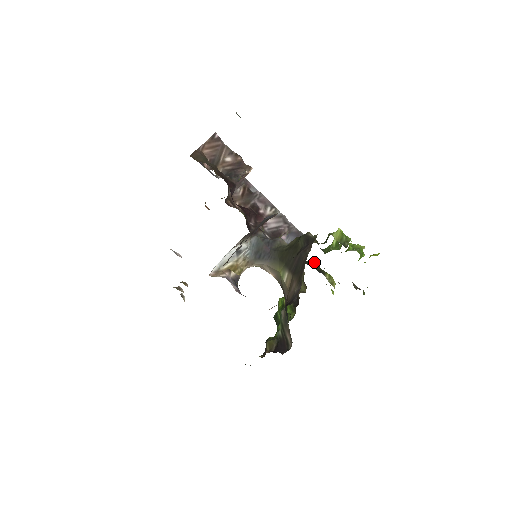
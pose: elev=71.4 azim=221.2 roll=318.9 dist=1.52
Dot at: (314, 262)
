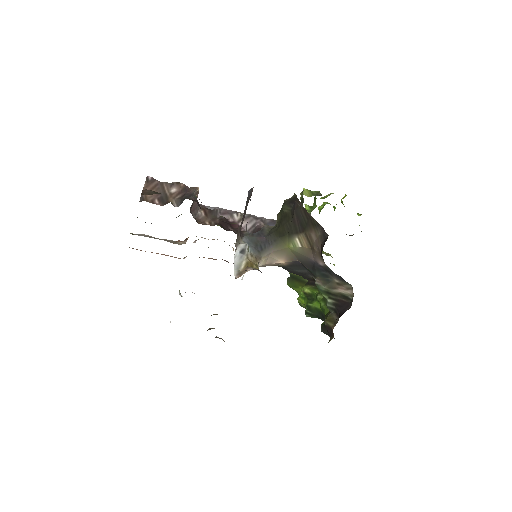
Dot at: occluded
